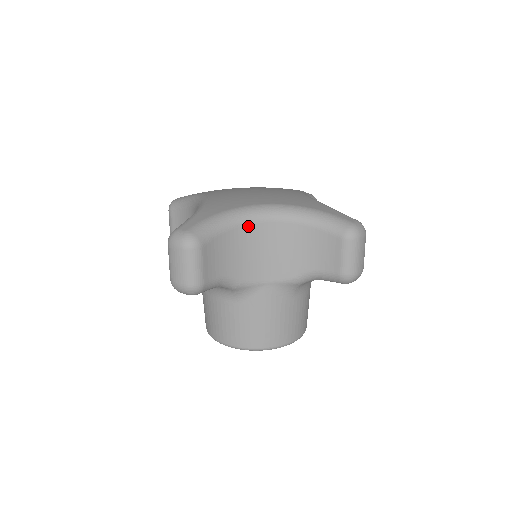
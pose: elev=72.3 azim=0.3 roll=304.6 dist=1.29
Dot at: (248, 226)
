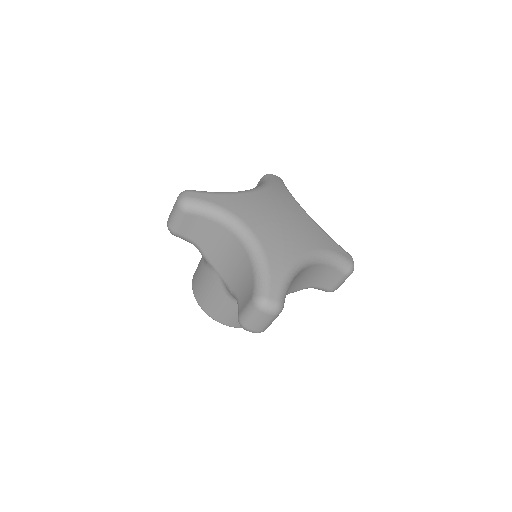
Dot at: (298, 274)
